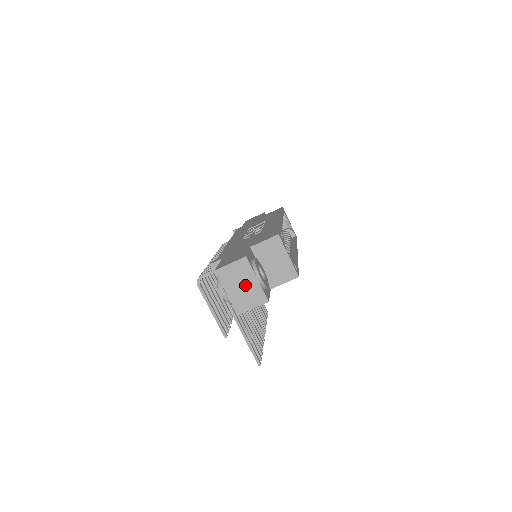
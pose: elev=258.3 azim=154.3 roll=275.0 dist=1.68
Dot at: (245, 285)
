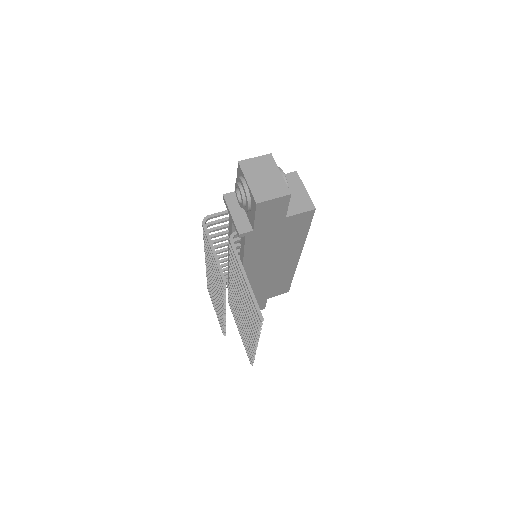
Dot at: (268, 177)
